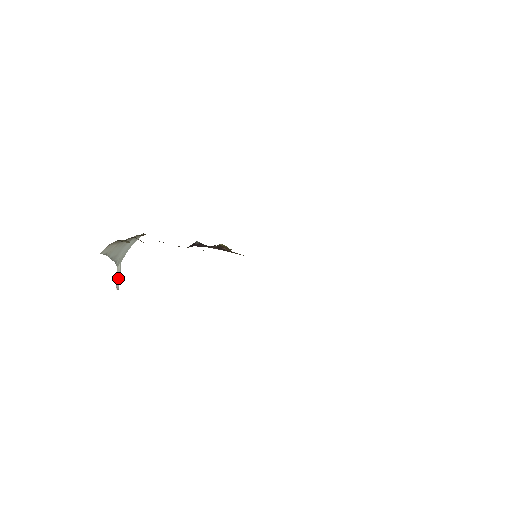
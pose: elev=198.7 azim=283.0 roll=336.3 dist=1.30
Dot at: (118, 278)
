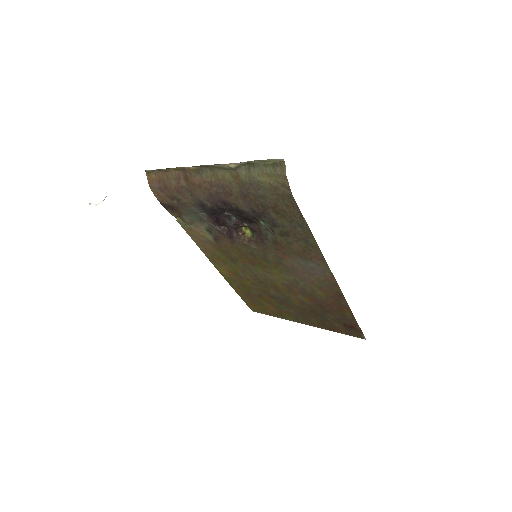
Dot at: occluded
